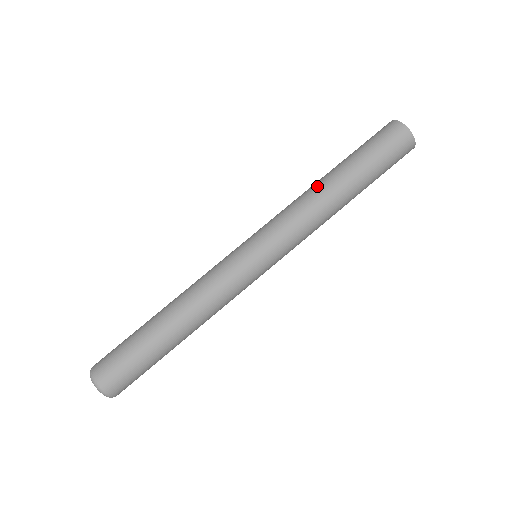
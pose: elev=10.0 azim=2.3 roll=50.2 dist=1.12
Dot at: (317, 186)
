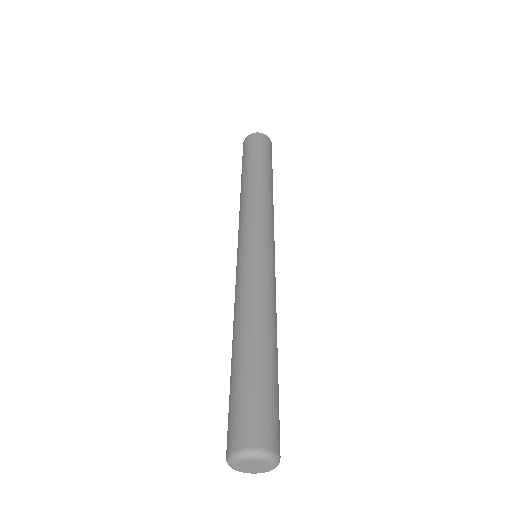
Dot at: (261, 184)
